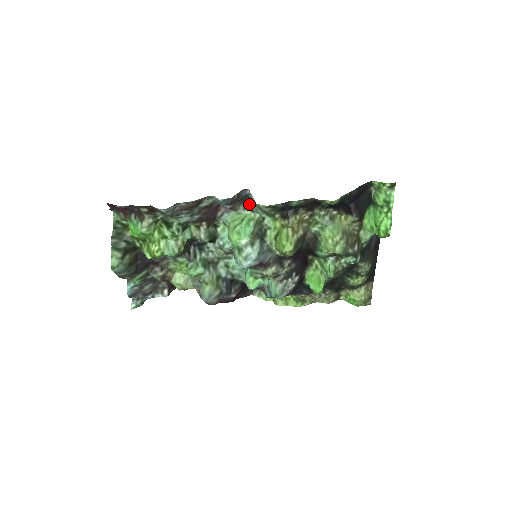
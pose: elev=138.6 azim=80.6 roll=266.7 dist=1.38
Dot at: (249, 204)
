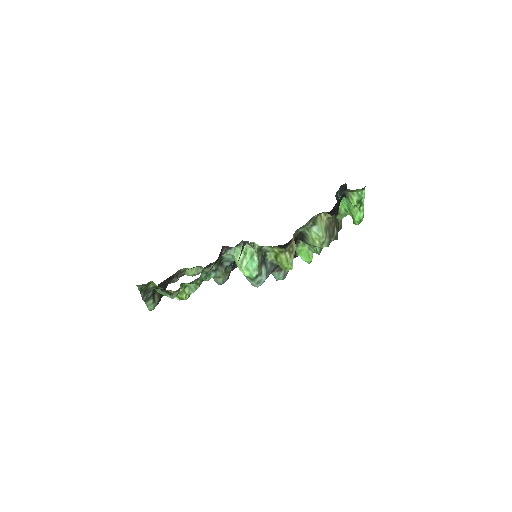
Dot at: (247, 242)
